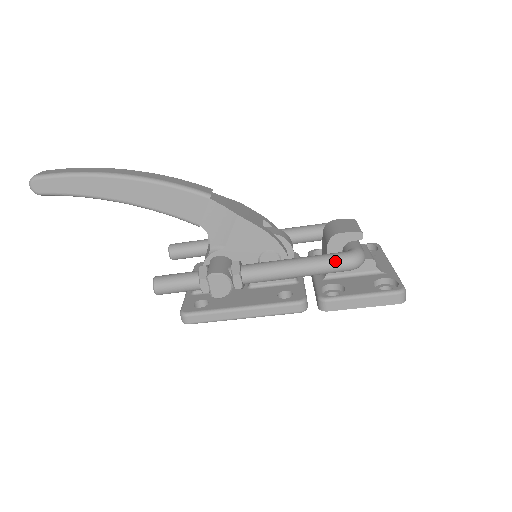
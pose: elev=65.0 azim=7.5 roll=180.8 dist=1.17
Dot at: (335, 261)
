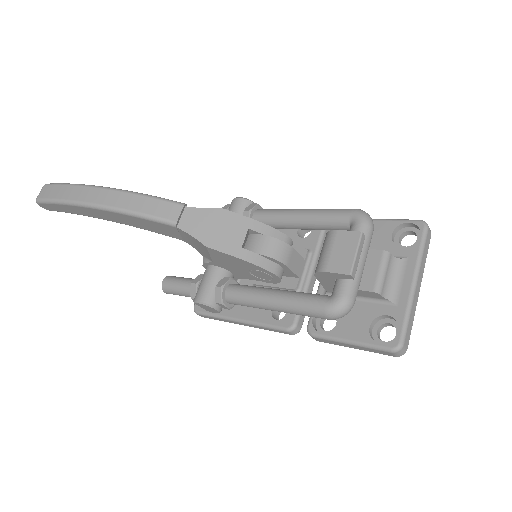
Dot at: (310, 312)
